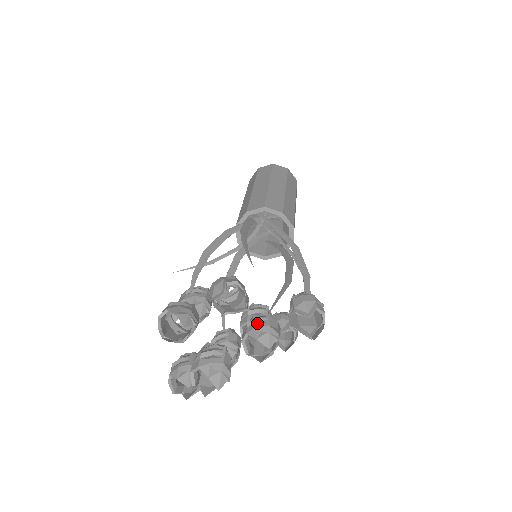
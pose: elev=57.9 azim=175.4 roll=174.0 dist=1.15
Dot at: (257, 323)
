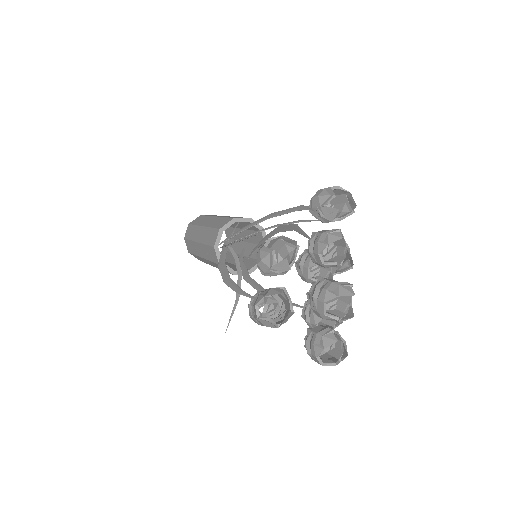
Dot at: (314, 241)
